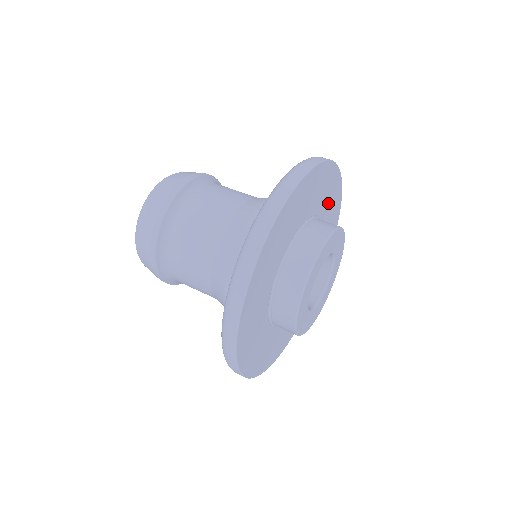
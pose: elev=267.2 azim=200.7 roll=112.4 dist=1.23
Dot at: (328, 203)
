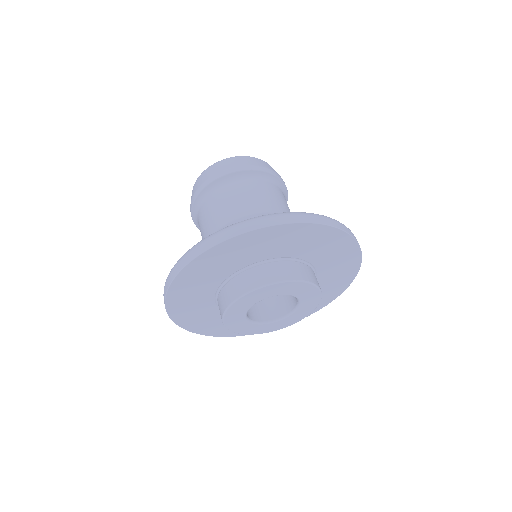
Dot at: (333, 268)
